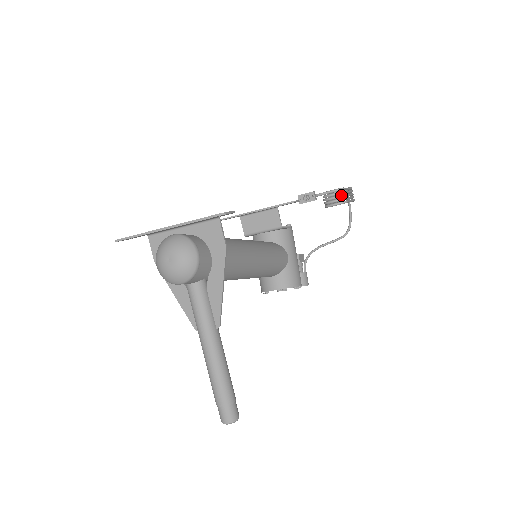
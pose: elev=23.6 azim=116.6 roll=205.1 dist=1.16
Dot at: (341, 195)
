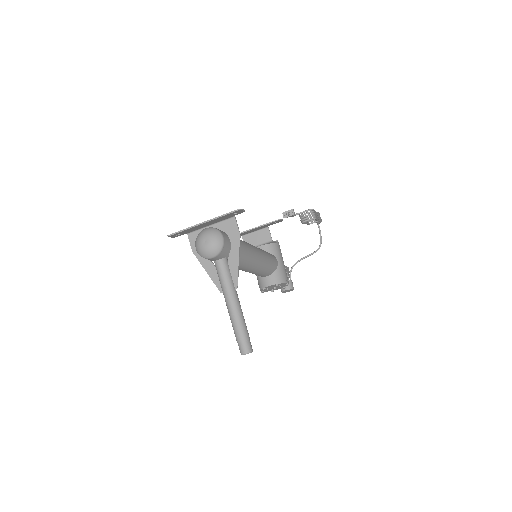
Dot at: (311, 213)
